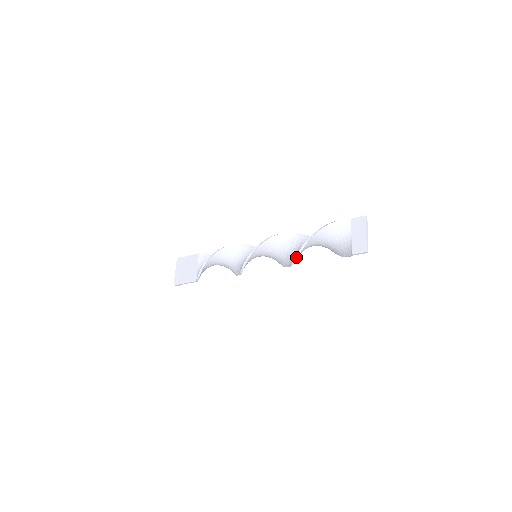
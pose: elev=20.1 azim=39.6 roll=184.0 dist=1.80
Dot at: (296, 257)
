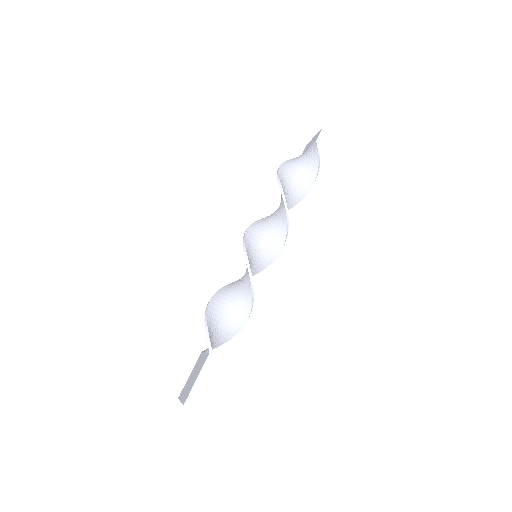
Dot at: (280, 187)
